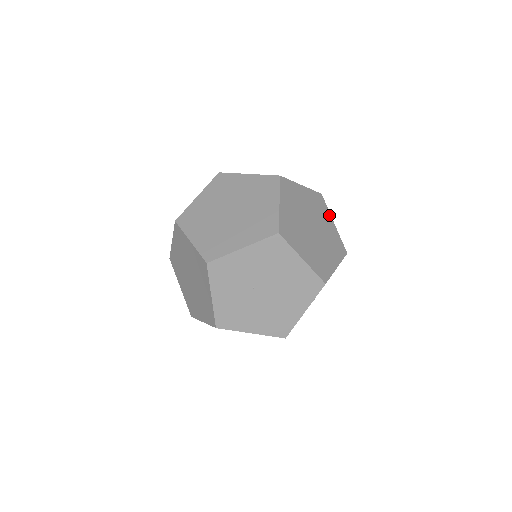
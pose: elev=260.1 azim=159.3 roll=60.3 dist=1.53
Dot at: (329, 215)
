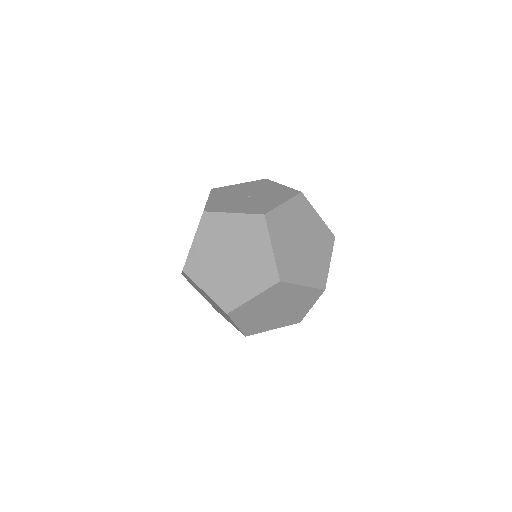
Dot at: (313, 302)
